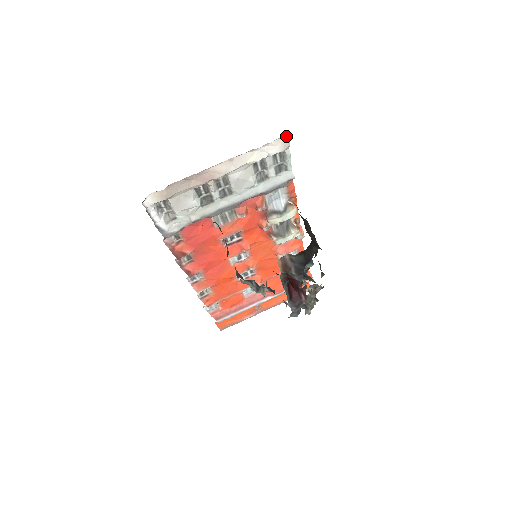
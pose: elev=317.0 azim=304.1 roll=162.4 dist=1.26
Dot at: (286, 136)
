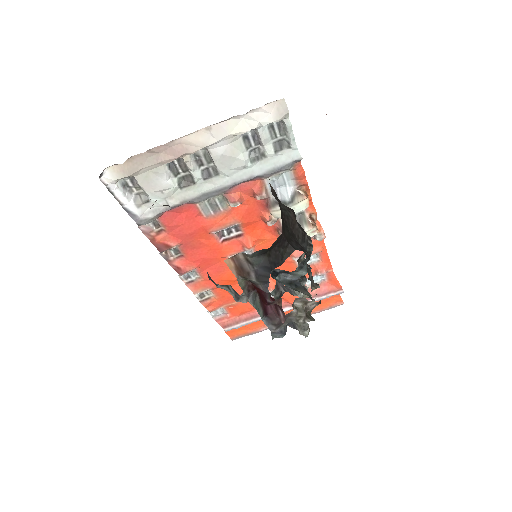
Dot at: (281, 99)
